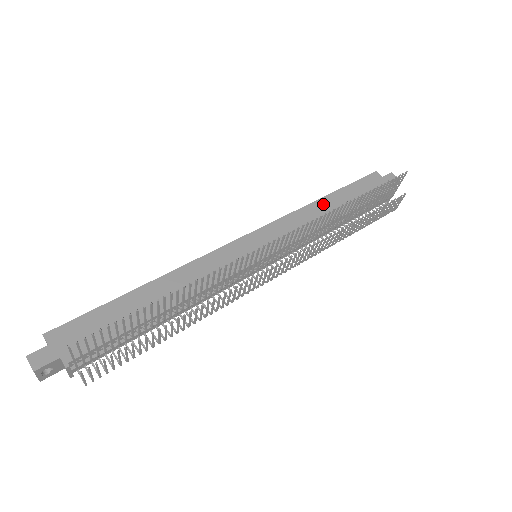
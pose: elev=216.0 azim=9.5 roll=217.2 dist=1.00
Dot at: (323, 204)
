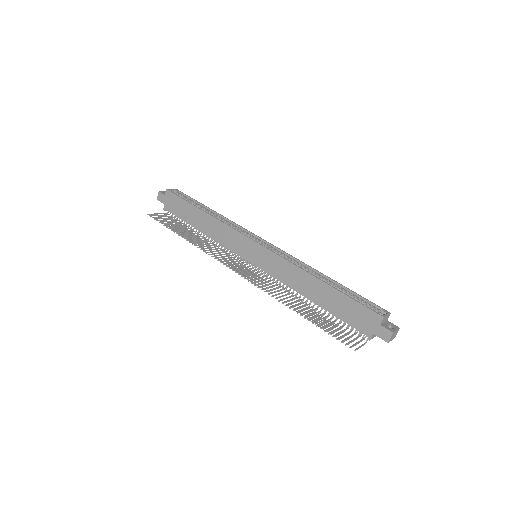
Dot at: (314, 283)
